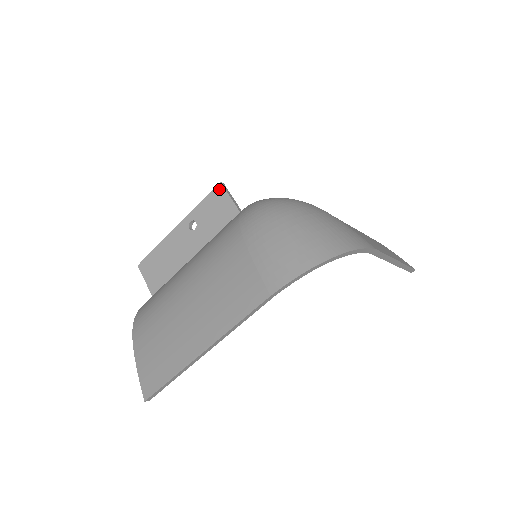
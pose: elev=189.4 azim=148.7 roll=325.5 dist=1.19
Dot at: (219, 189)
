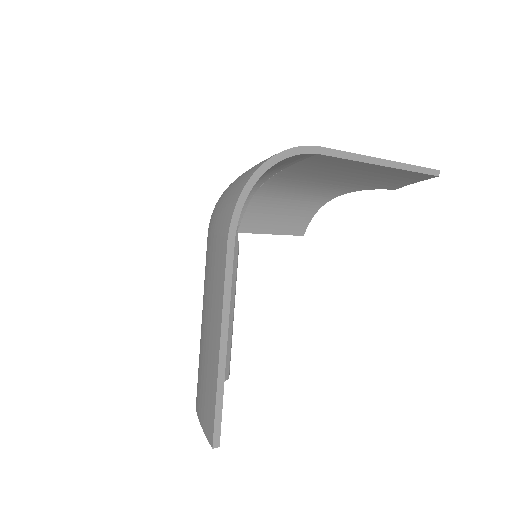
Dot at: occluded
